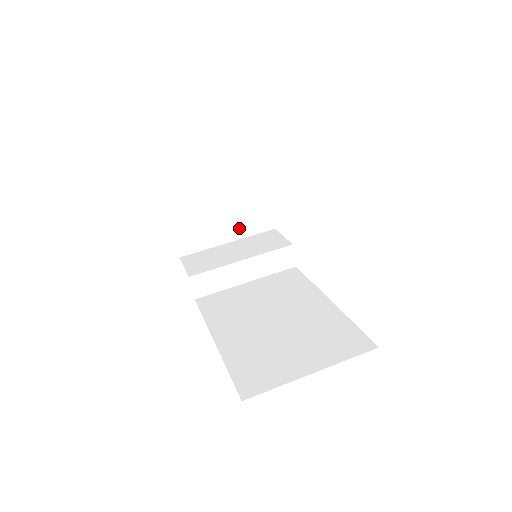
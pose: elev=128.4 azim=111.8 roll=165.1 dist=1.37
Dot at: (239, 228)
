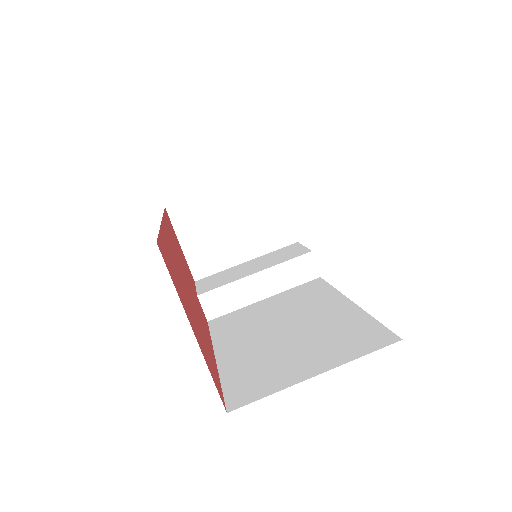
Dot at: (256, 244)
